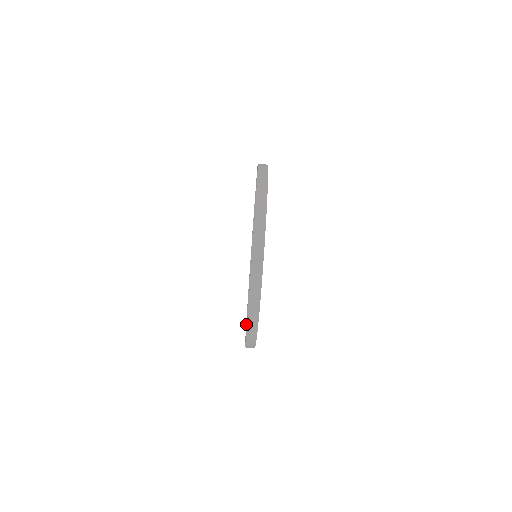
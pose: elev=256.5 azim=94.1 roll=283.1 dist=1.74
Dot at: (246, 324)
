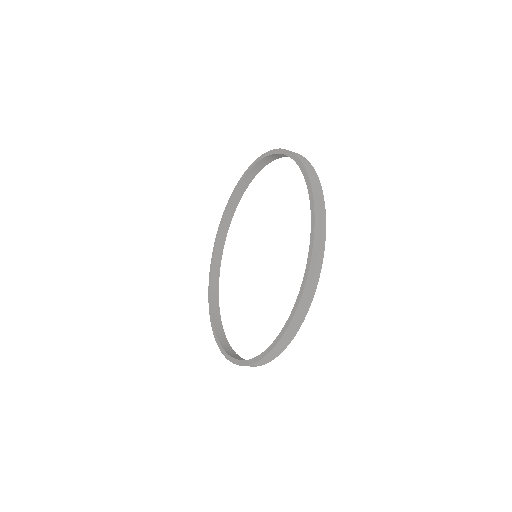
Dot at: (218, 339)
